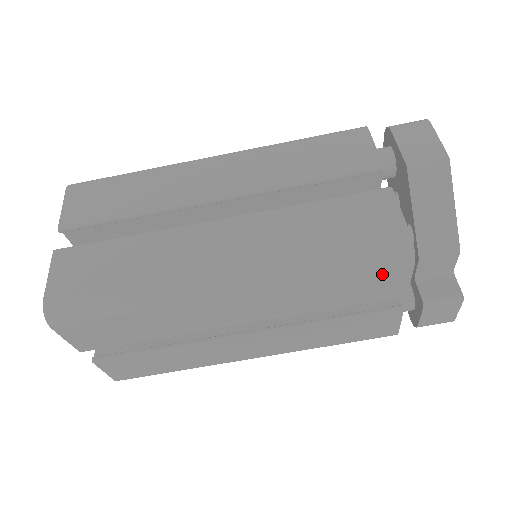
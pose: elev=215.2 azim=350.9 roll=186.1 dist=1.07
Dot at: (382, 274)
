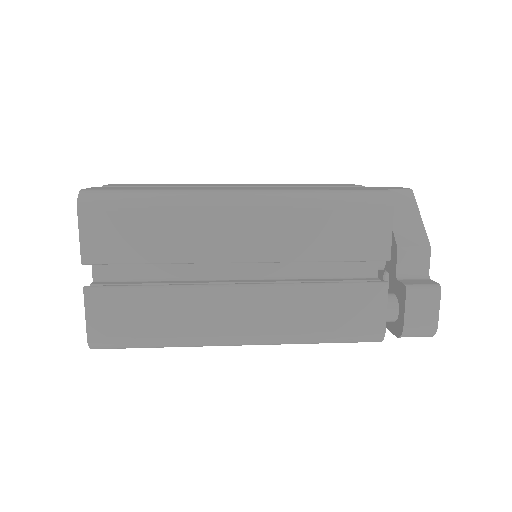
Dot at: (368, 215)
